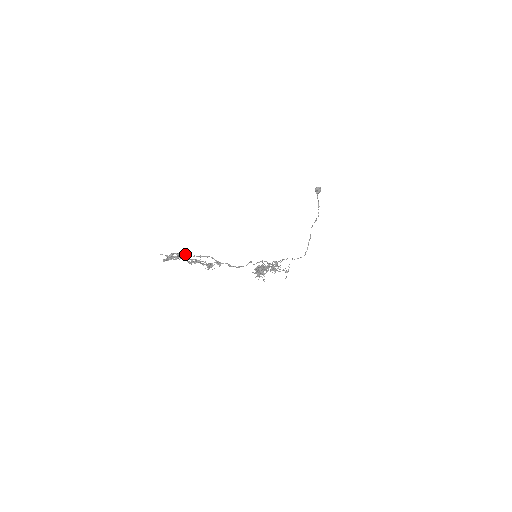
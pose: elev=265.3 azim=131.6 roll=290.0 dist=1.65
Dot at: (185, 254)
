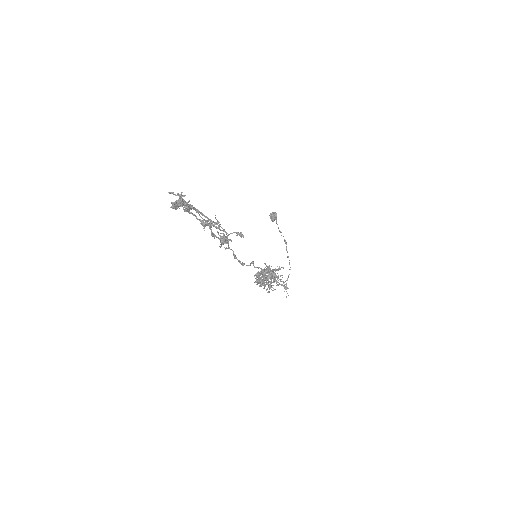
Dot at: occluded
